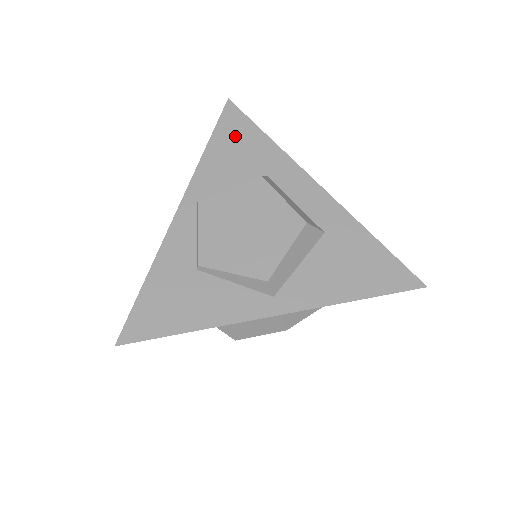
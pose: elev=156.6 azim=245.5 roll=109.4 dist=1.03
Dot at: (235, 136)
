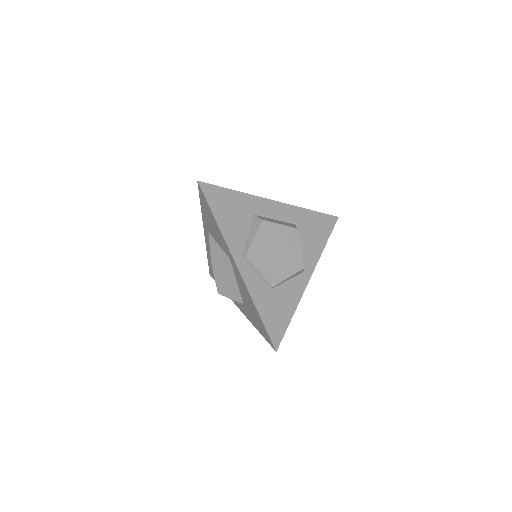
Dot at: (222, 203)
